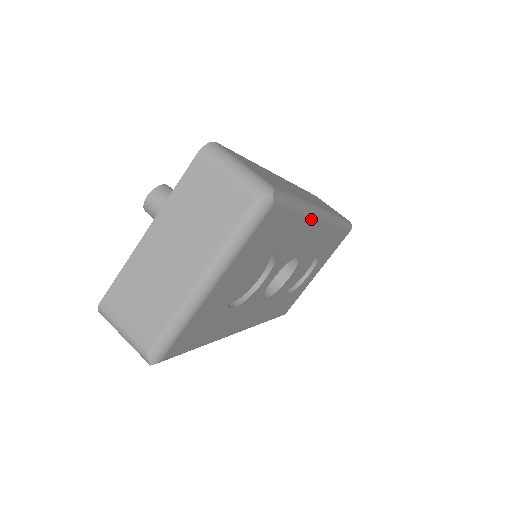
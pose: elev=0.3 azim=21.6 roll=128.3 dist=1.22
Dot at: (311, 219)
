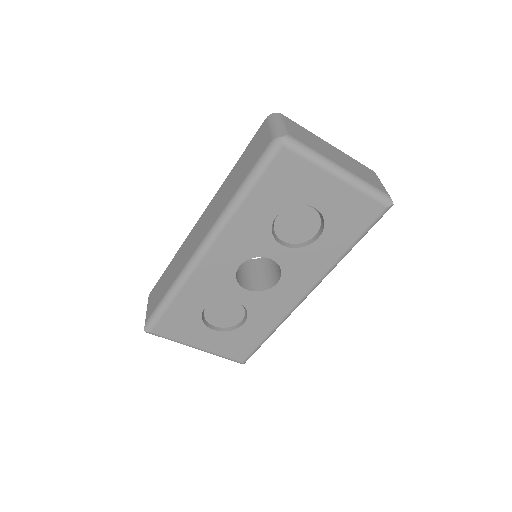
Dot at: (328, 269)
